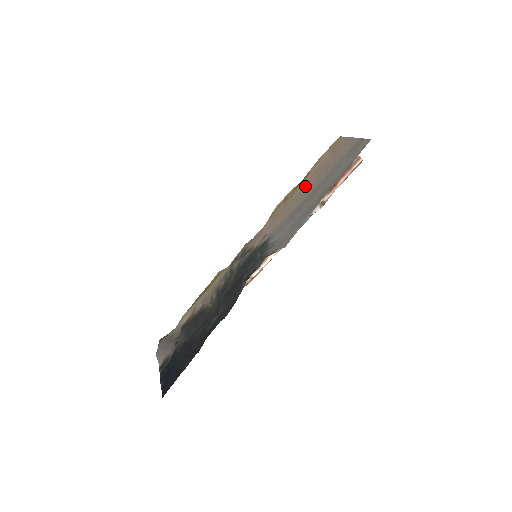
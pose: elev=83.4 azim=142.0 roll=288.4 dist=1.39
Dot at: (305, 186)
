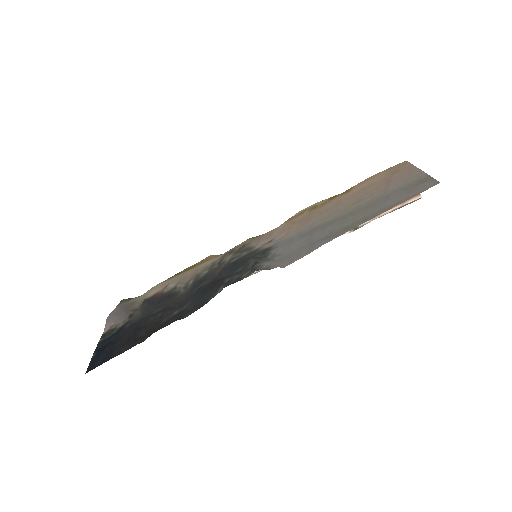
Dot at: (340, 202)
